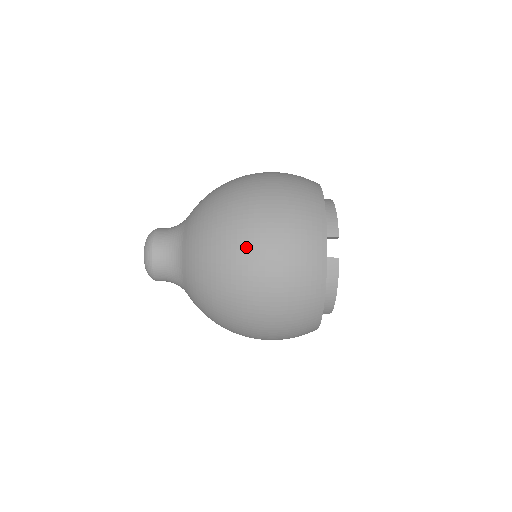
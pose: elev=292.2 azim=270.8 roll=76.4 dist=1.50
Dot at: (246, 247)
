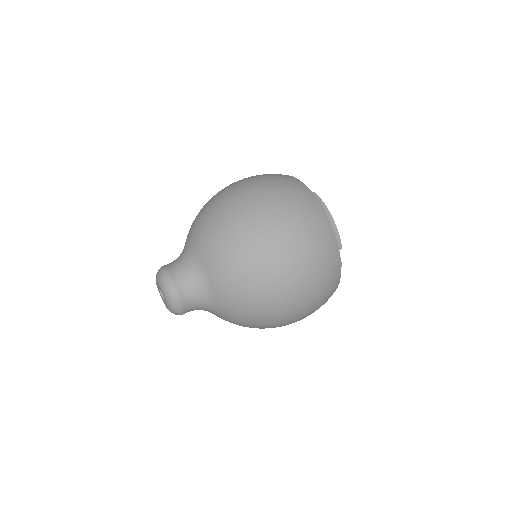
Dot at: (241, 195)
